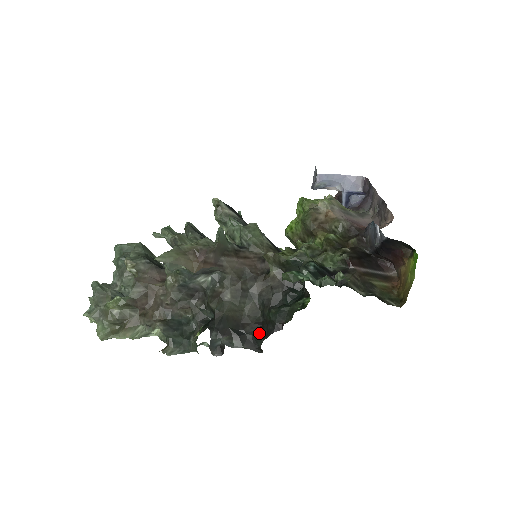
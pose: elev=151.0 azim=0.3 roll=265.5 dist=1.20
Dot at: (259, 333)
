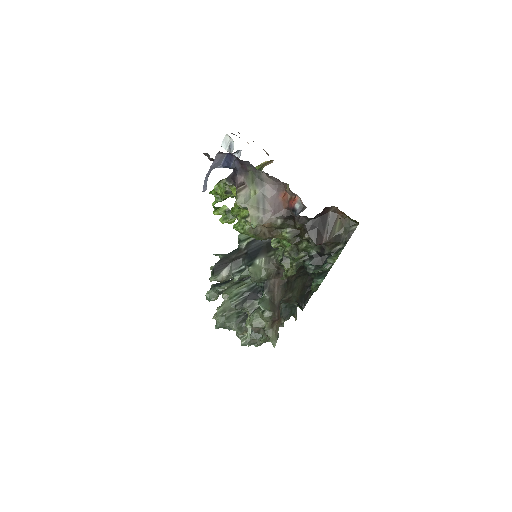
Dot at: occluded
